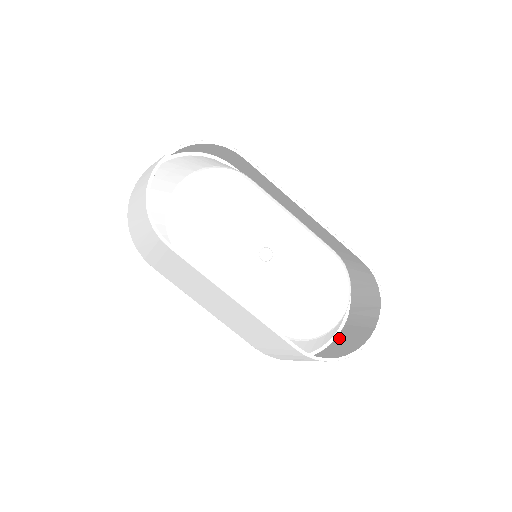
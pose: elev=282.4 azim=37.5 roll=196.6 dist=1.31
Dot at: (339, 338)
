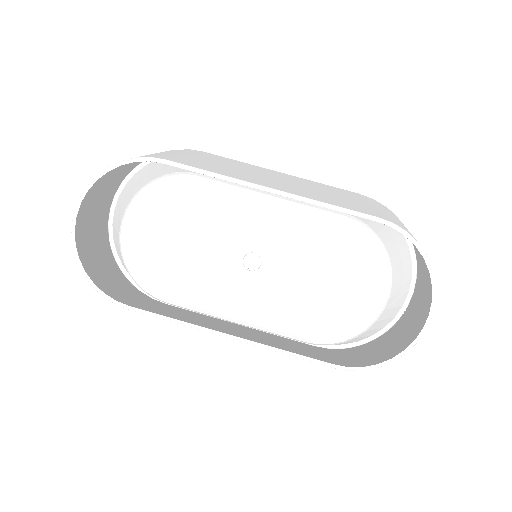
Dot at: (412, 300)
